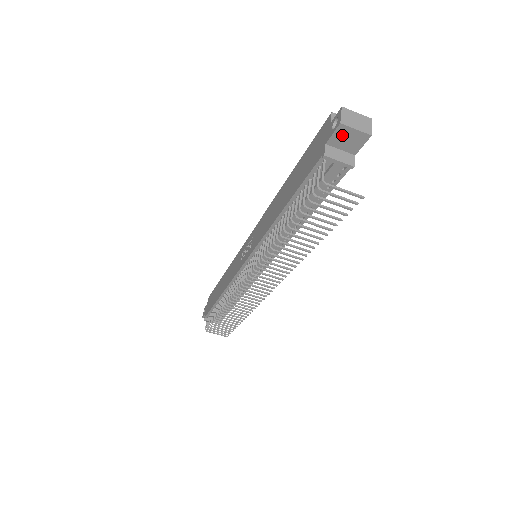
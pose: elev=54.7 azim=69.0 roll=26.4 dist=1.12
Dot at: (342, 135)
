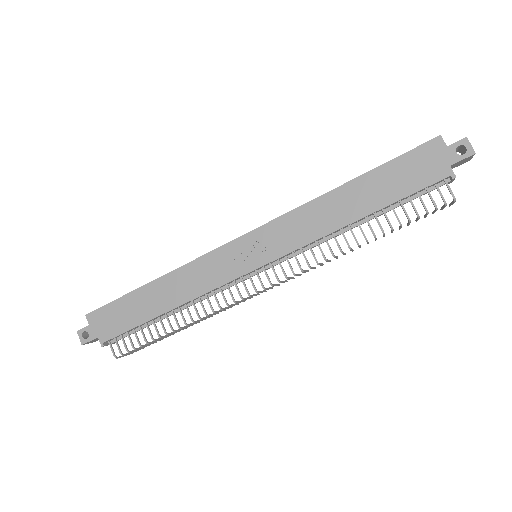
Dot at: (464, 160)
